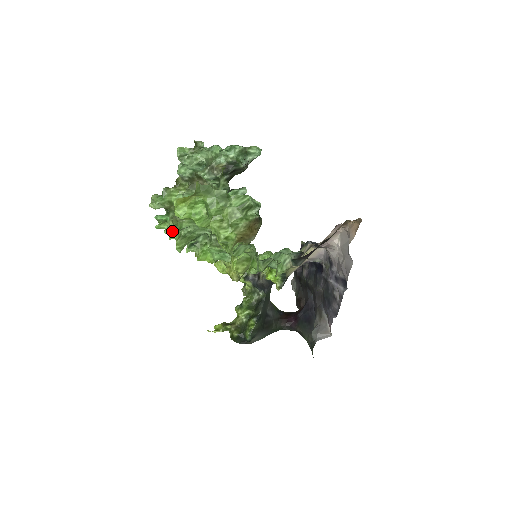
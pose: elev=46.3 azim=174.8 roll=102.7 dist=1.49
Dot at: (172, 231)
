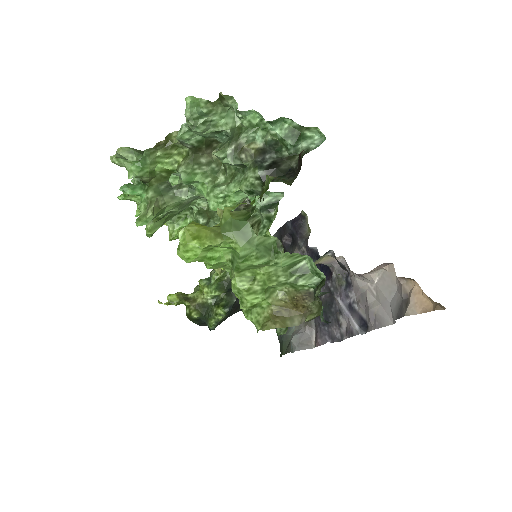
Dot at: (148, 221)
